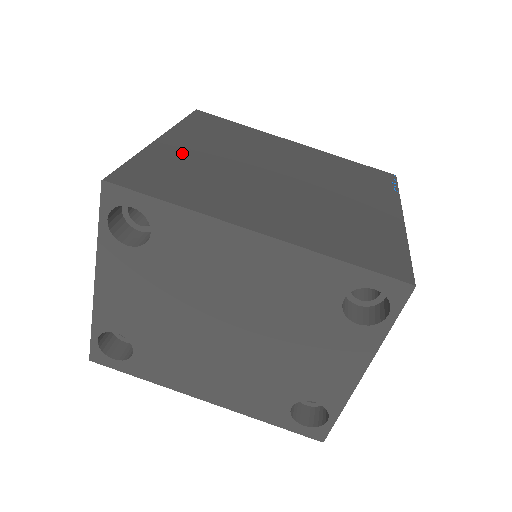
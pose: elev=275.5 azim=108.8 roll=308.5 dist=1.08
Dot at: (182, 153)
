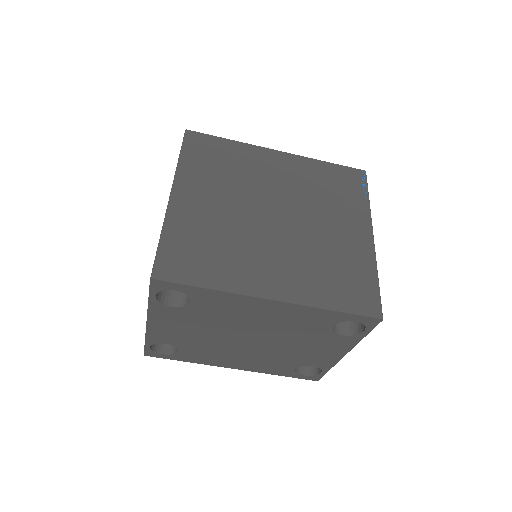
Dot at: (195, 213)
